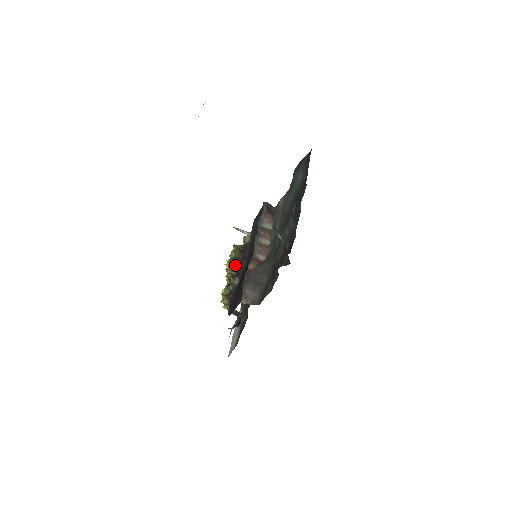
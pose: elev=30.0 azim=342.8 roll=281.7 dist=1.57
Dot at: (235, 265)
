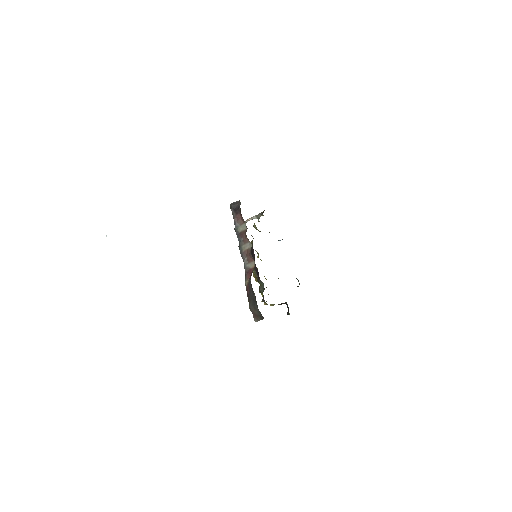
Dot at: occluded
